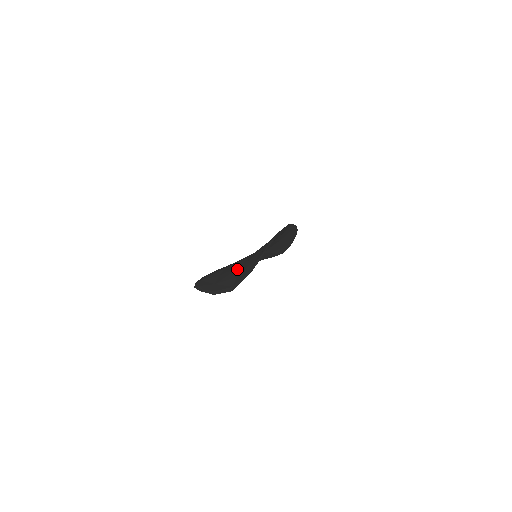
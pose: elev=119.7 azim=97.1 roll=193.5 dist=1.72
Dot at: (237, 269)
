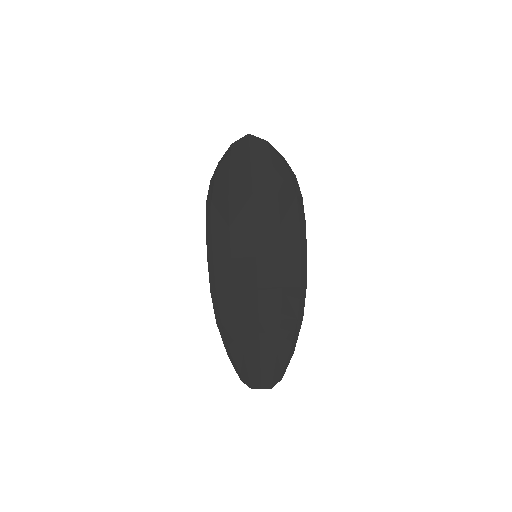
Dot at: (249, 188)
